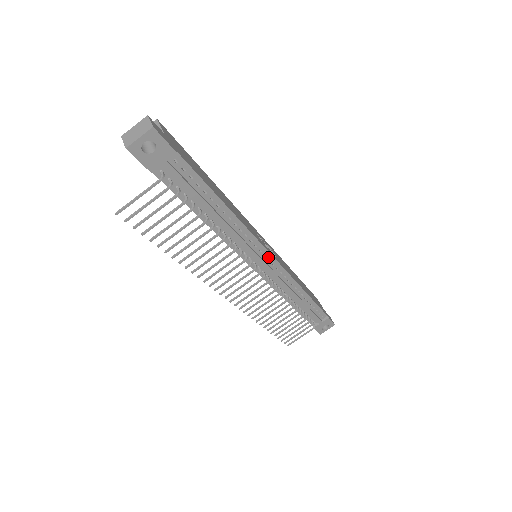
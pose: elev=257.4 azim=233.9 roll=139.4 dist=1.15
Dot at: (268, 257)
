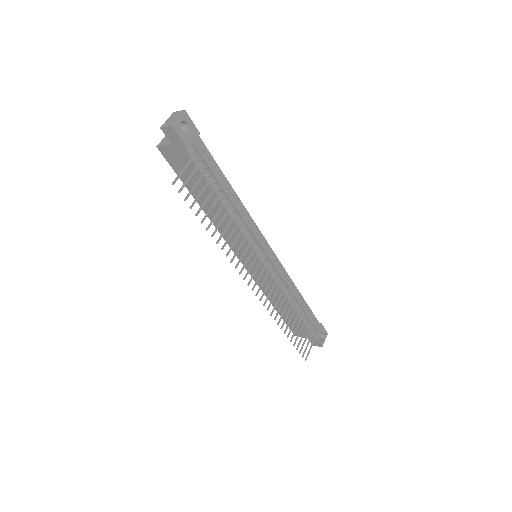
Dot at: (267, 247)
